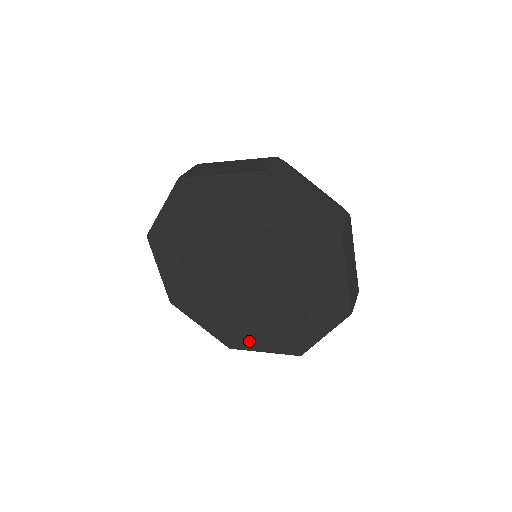
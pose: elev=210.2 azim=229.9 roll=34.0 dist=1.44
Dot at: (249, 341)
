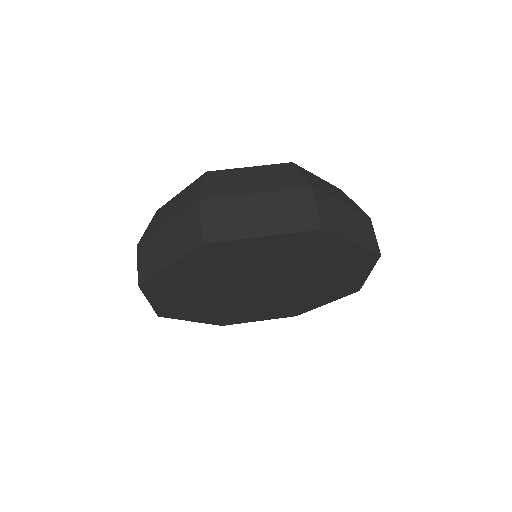
Dot at: (308, 307)
